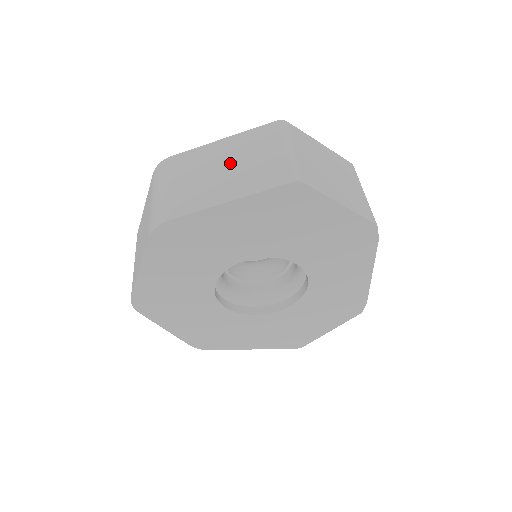
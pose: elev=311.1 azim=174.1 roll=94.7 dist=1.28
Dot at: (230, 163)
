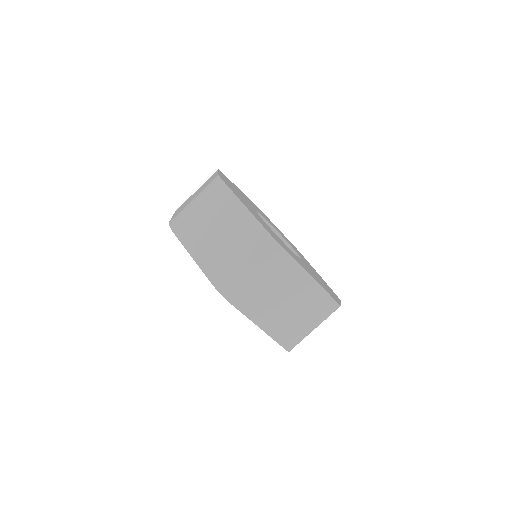
Dot at: (291, 303)
